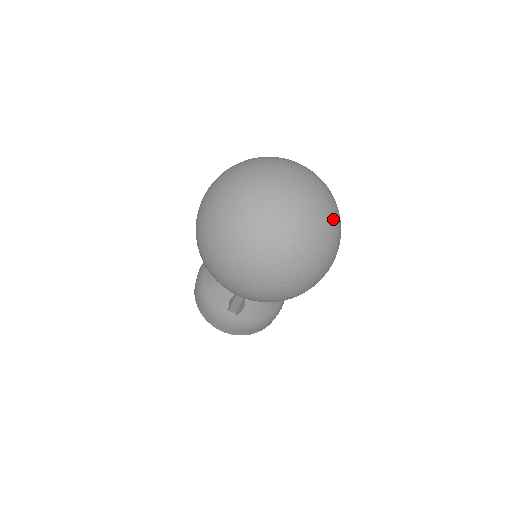
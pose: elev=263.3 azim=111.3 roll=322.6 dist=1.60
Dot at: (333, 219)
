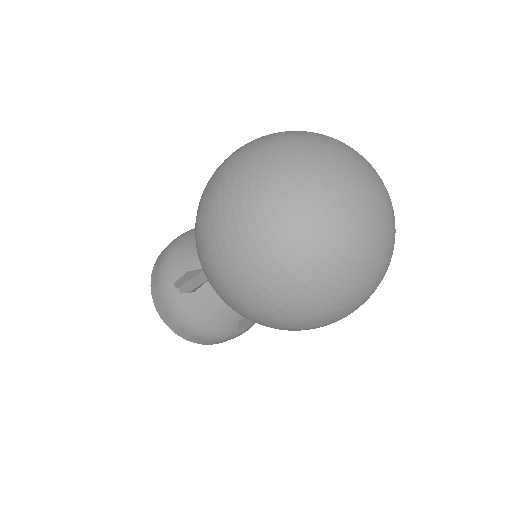
Dot at: (370, 274)
